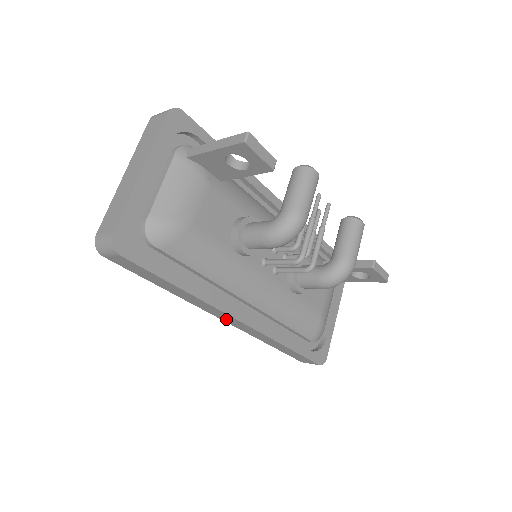
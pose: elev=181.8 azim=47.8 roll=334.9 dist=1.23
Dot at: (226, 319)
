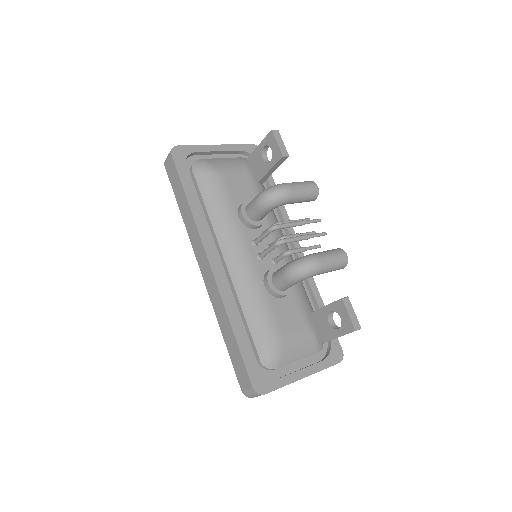
Dot at: (202, 264)
